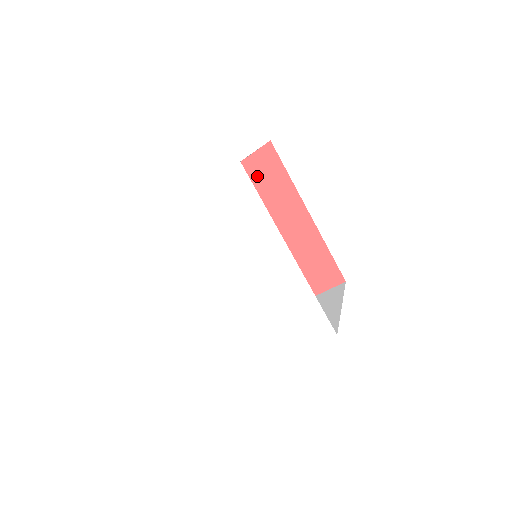
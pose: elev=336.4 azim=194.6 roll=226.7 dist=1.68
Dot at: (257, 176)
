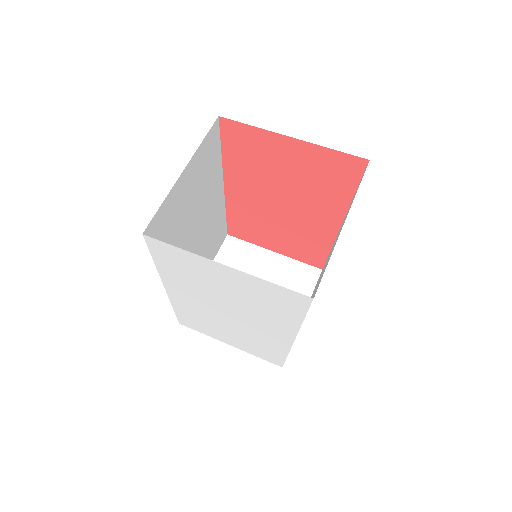
Dot at: (319, 167)
